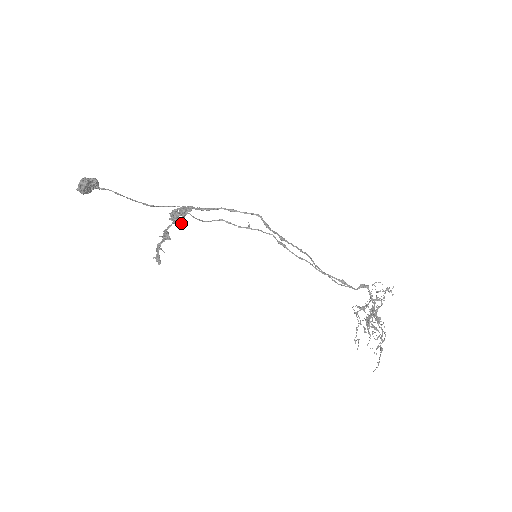
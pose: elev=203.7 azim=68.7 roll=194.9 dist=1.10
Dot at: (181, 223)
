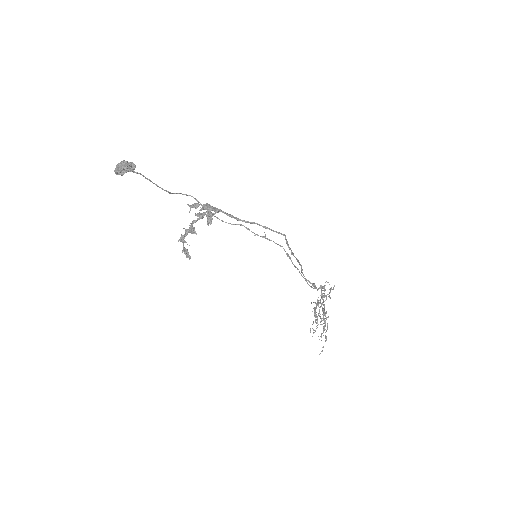
Dot at: (210, 223)
